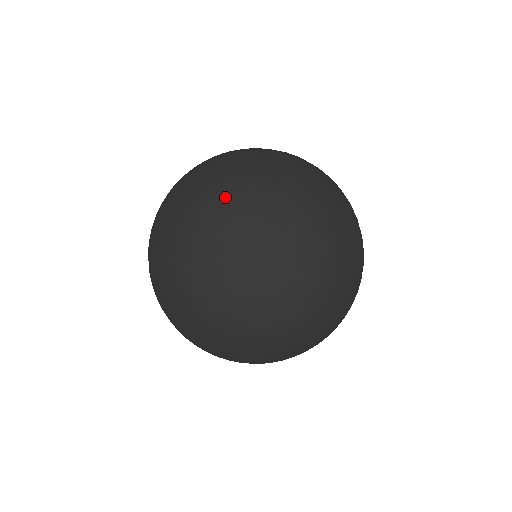
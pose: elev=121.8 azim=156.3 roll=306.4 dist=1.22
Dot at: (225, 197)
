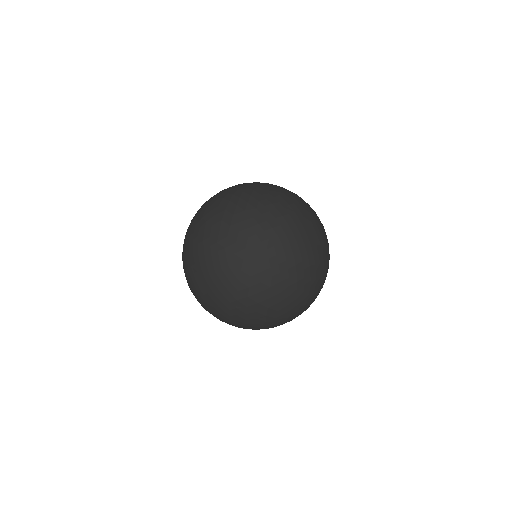
Dot at: (246, 274)
